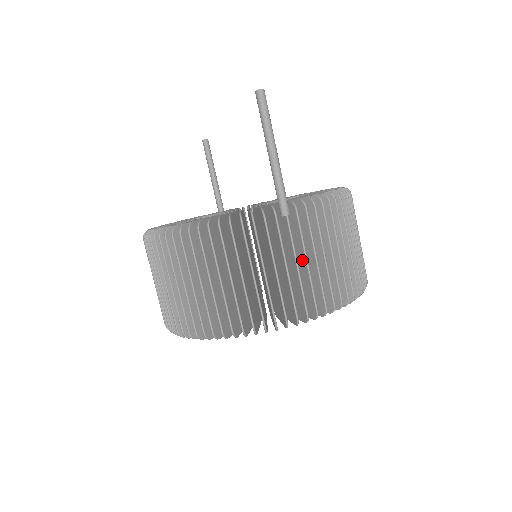
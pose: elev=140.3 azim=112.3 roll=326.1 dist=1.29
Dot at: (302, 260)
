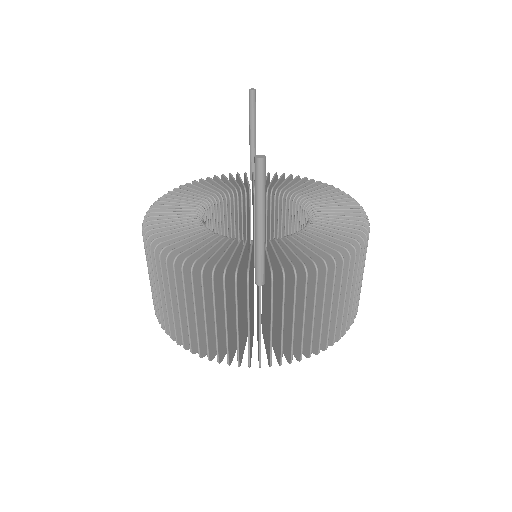
Dot at: (269, 320)
